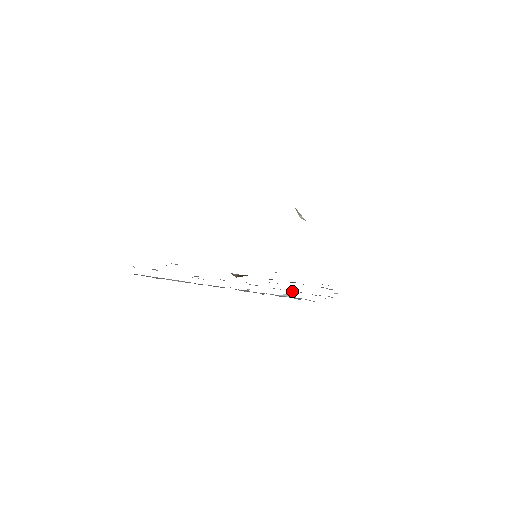
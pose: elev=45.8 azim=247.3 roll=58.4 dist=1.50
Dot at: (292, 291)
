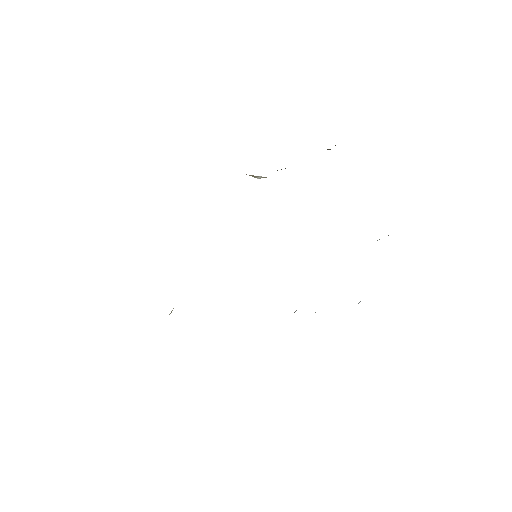
Dot at: occluded
